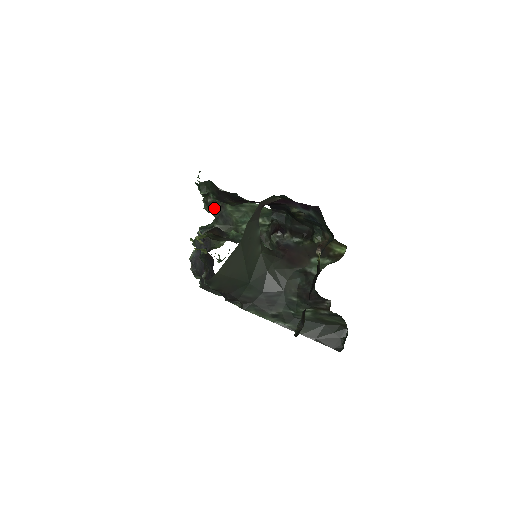
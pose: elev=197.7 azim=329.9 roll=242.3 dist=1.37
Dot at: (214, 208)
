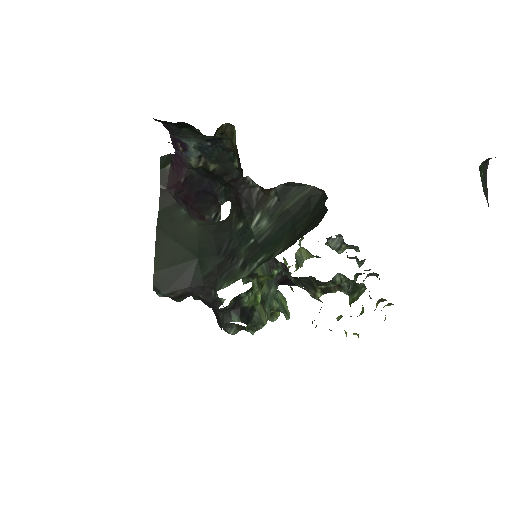
Dot at: occluded
